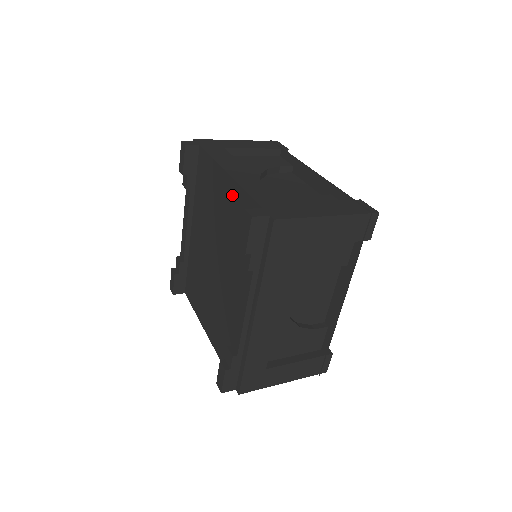
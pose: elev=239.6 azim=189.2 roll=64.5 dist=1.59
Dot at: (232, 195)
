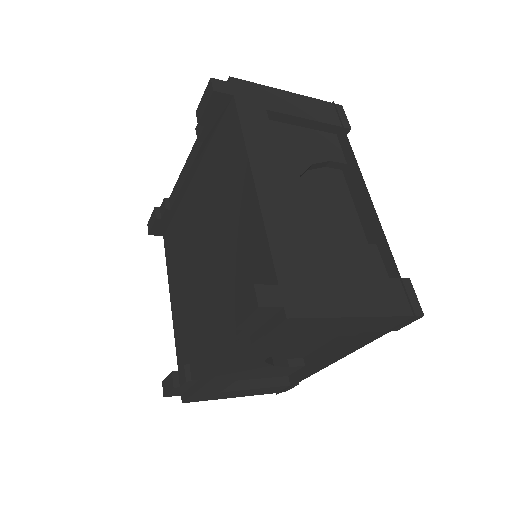
Dot at: (249, 215)
